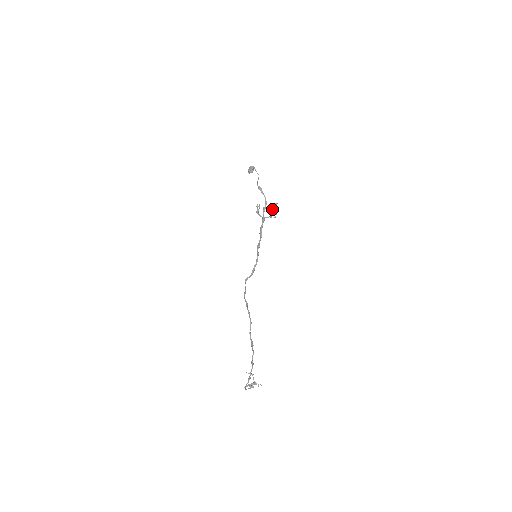
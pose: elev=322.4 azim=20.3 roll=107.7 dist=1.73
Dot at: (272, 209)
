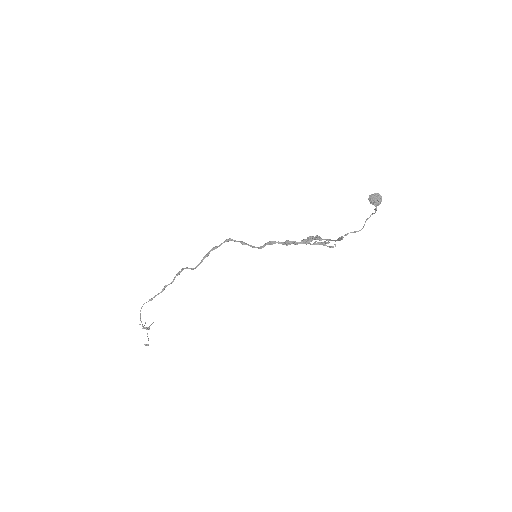
Dot at: (325, 243)
